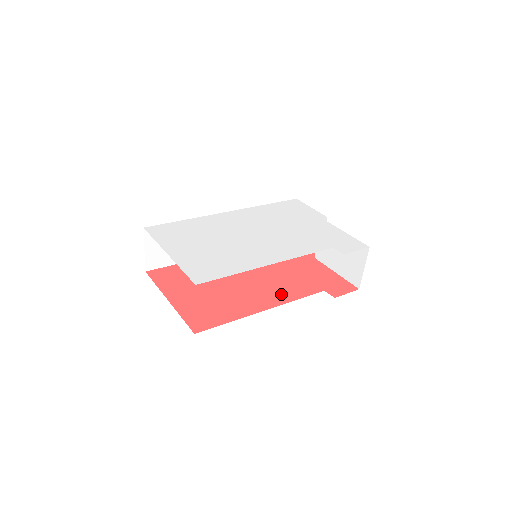
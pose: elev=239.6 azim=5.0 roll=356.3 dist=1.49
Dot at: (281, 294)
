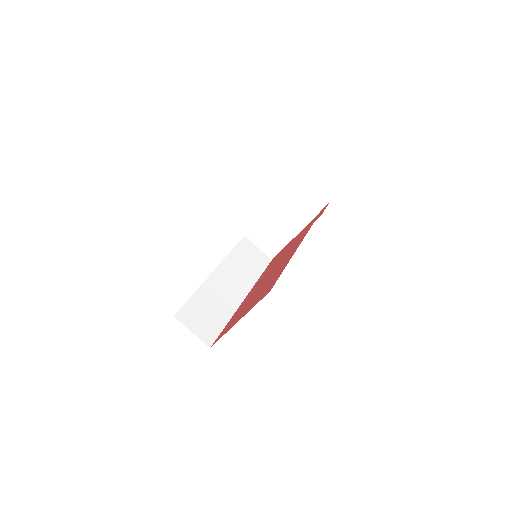
Dot at: (295, 247)
